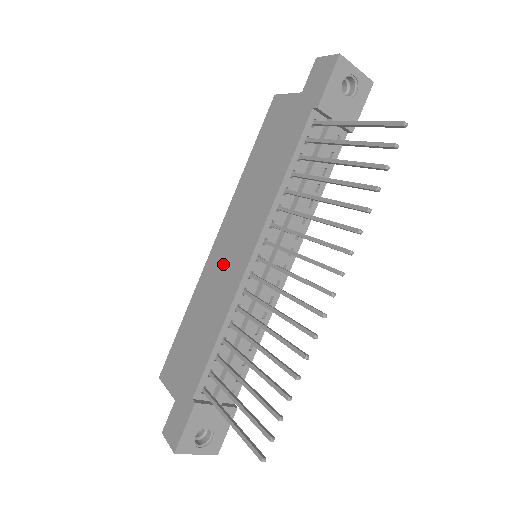
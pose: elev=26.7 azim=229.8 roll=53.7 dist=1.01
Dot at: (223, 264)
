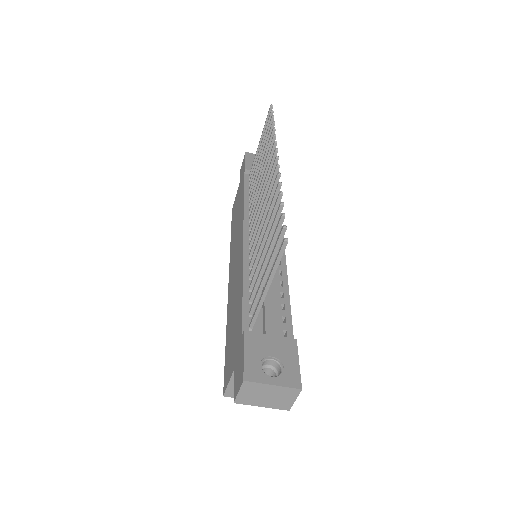
Dot at: (234, 273)
